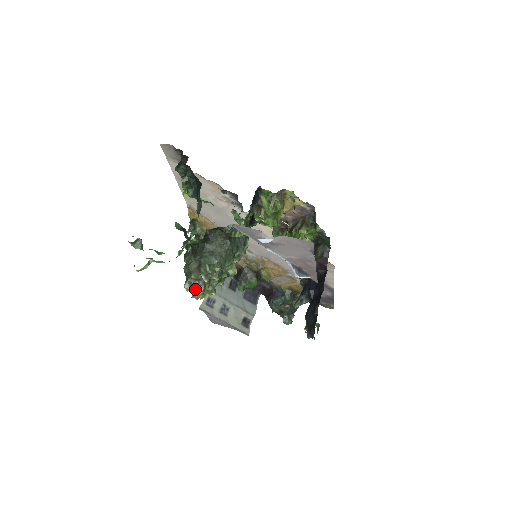
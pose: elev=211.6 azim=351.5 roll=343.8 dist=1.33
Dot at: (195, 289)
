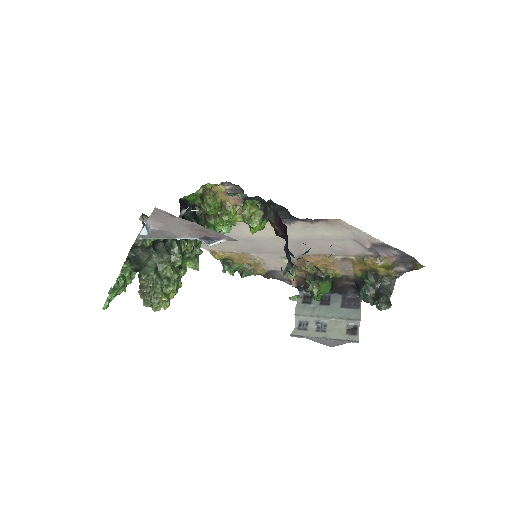
Dot at: (149, 303)
